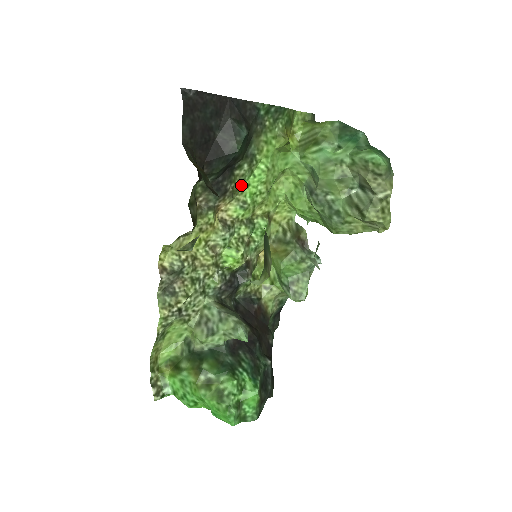
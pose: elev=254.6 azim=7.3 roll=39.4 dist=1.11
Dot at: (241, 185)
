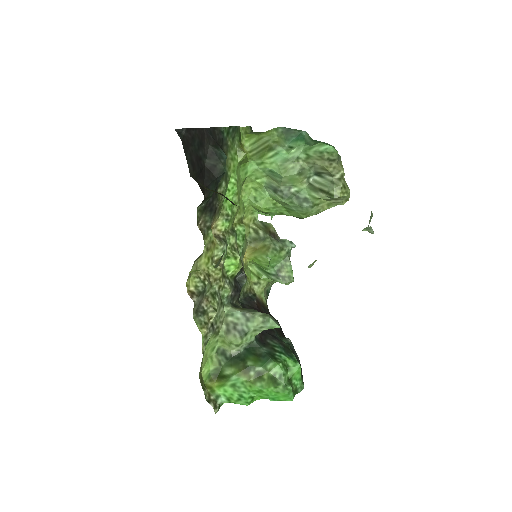
Dot at: (223, 201)
